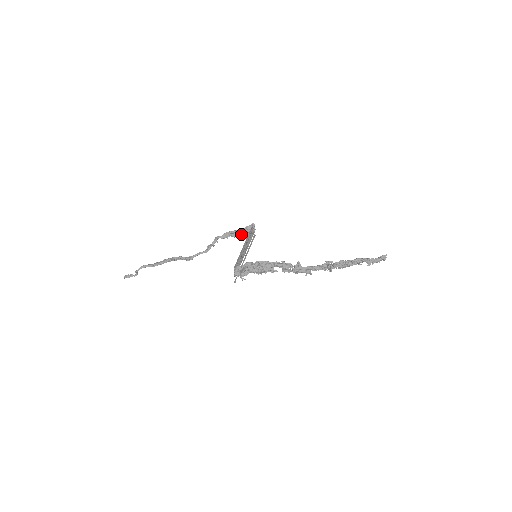
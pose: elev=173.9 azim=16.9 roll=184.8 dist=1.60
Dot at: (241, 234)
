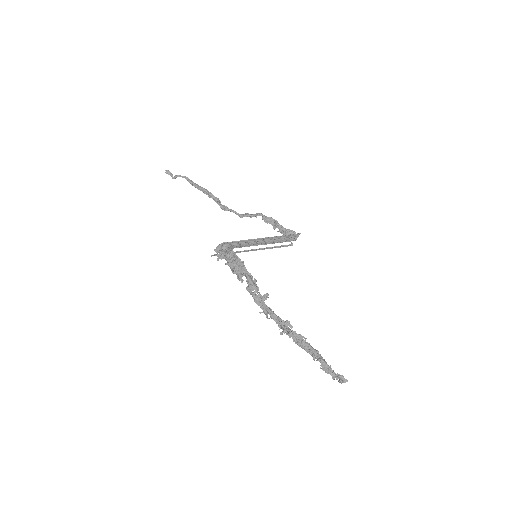
Dot at: (280, 231)
